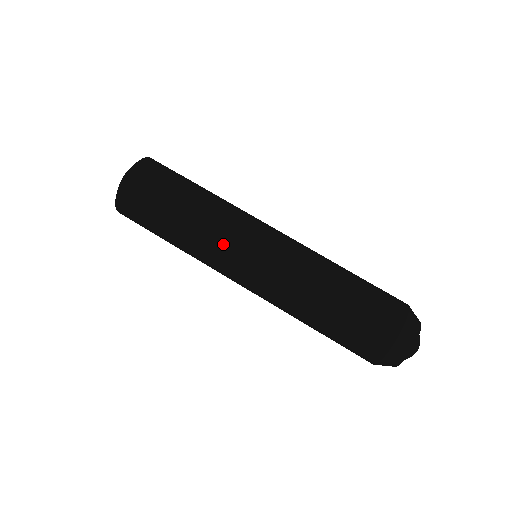
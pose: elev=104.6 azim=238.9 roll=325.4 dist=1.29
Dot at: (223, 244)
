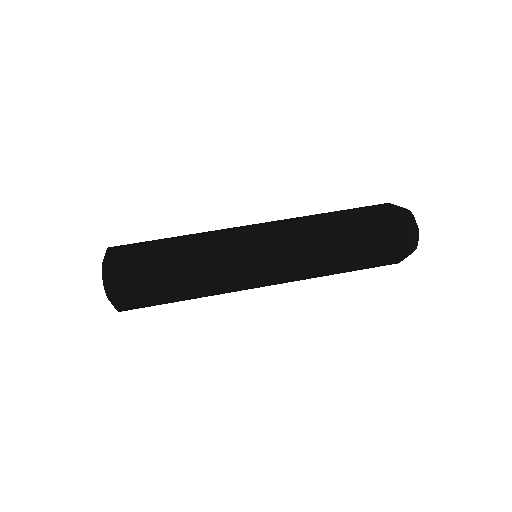
Dot at: (225, 233)
